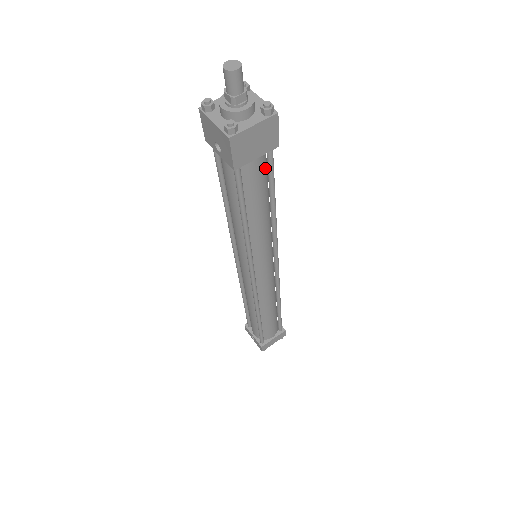
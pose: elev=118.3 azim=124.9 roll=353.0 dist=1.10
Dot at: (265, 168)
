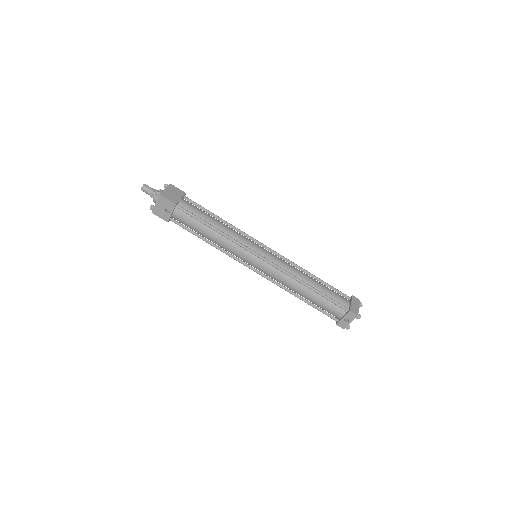
Dot at: (193, 205)
